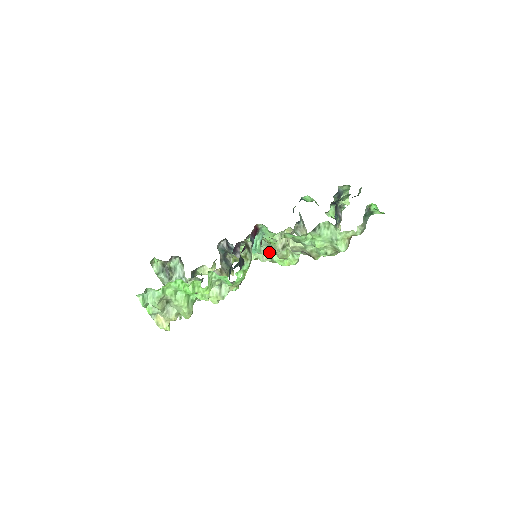
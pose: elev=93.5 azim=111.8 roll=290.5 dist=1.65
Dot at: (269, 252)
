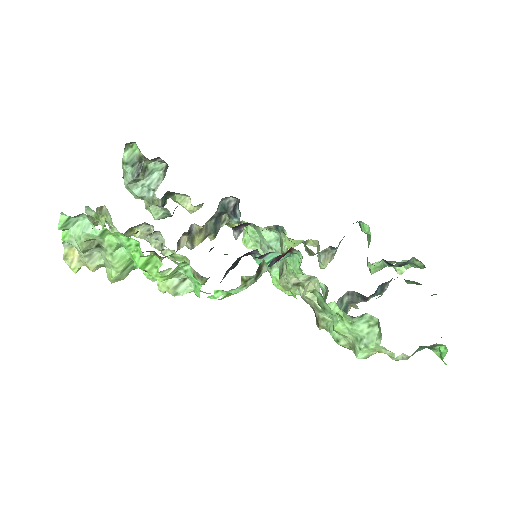
Dot at: occluded
